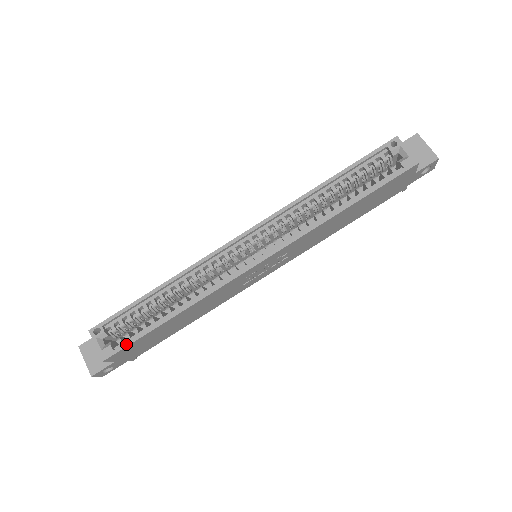
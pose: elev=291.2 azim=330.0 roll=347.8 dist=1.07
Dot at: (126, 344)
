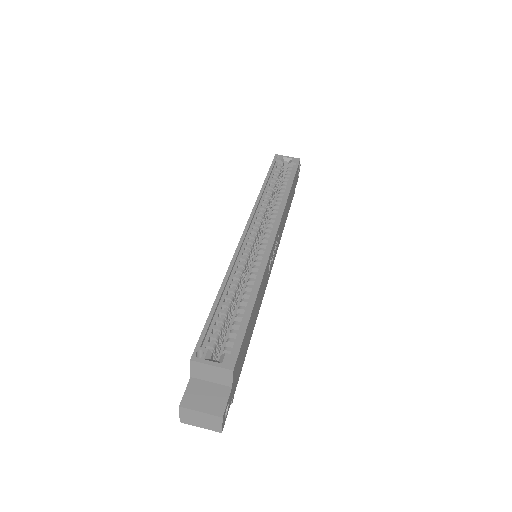
Dot at: (240, 341)
